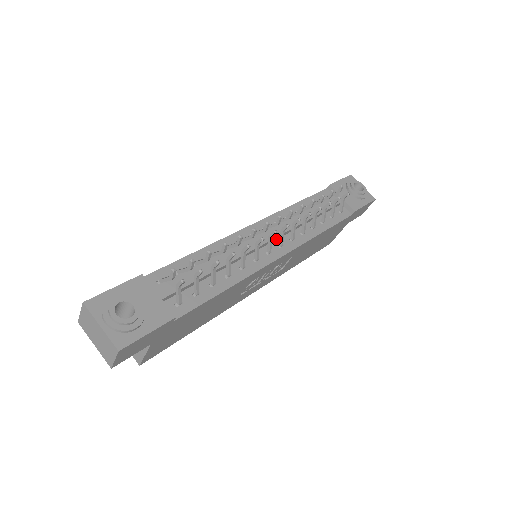
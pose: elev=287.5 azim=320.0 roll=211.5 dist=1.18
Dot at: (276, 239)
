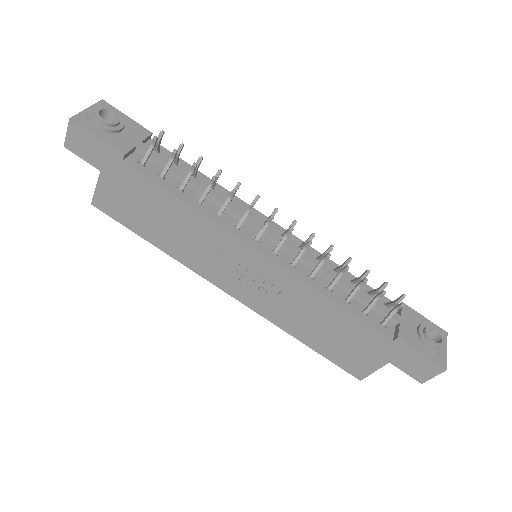
Dot at: occluded
